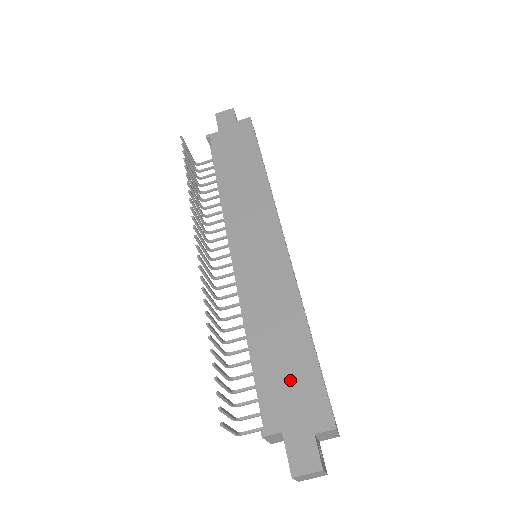
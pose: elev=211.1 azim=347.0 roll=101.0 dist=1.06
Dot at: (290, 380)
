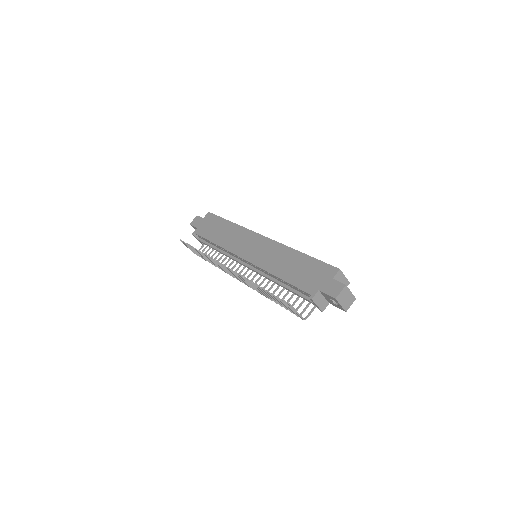
Dot at: (307, 273)
